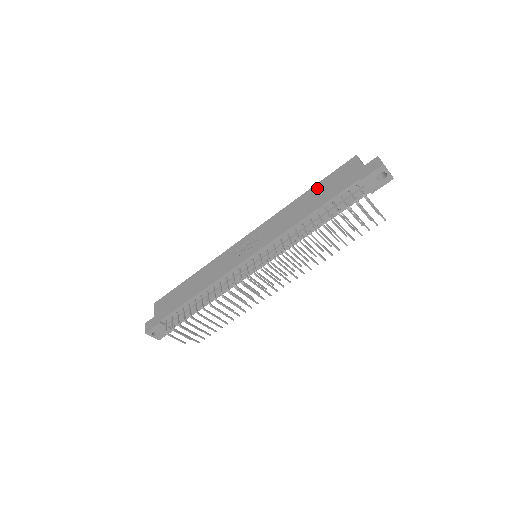
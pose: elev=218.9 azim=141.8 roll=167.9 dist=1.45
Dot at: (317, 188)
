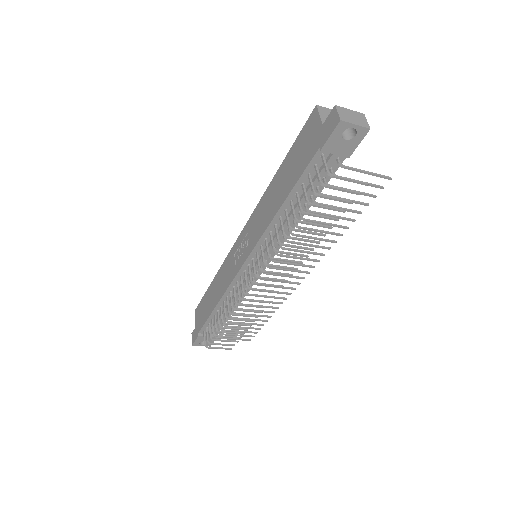
Dot at: (285, 164)
